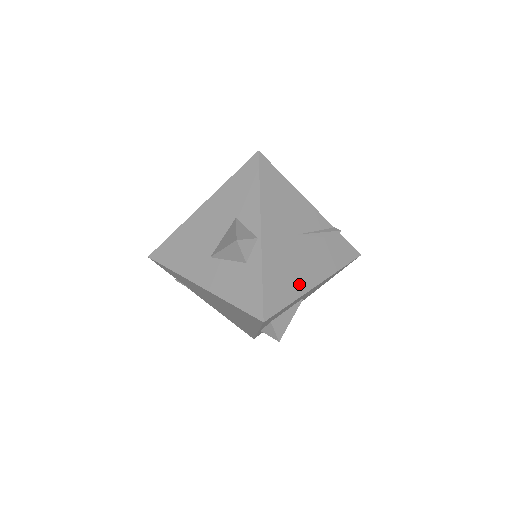
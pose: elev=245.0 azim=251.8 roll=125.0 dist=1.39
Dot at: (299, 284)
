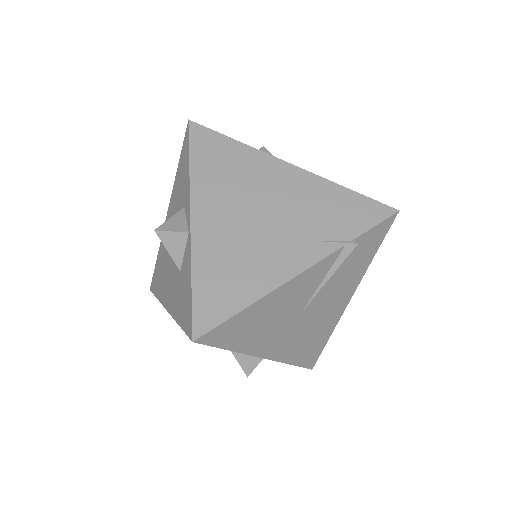
Dot at: (329, 325)
